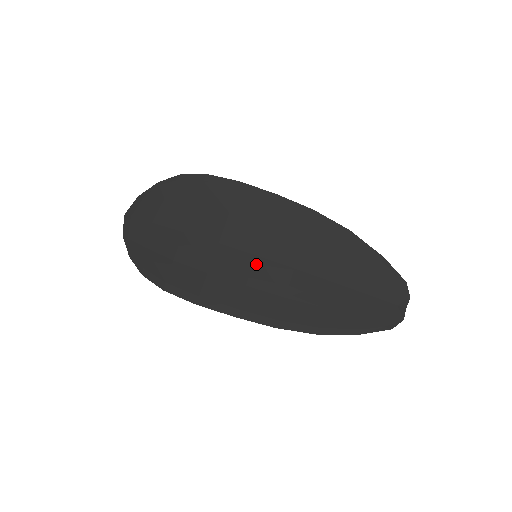
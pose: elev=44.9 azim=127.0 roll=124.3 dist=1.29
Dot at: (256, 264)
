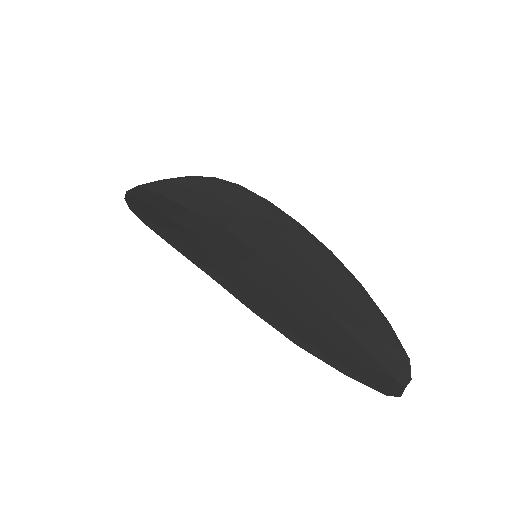
Dot at: (255, 257)
